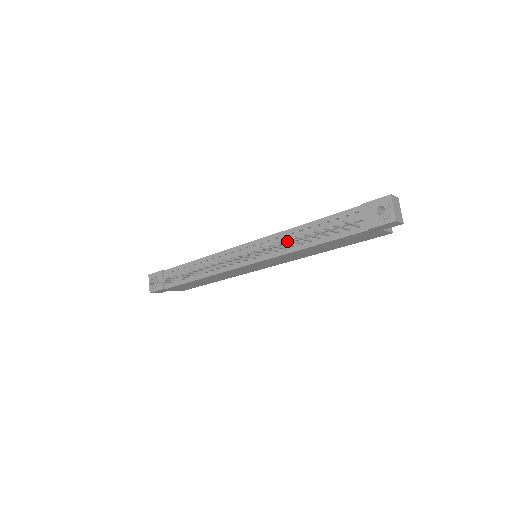
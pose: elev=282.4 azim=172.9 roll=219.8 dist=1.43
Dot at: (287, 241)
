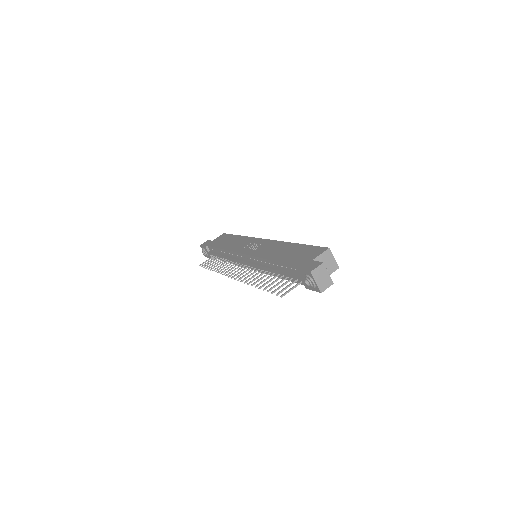
Dot at: (257, 286)
